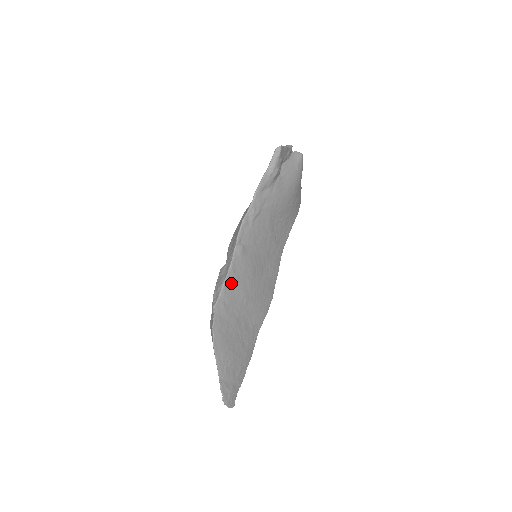
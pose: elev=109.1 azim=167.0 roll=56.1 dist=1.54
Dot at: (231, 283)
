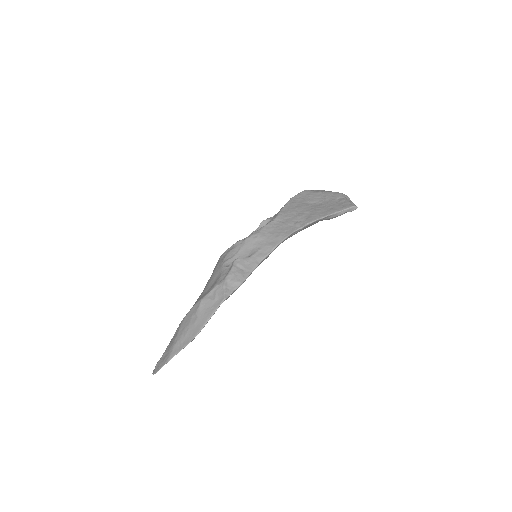
Dot at: occluded
